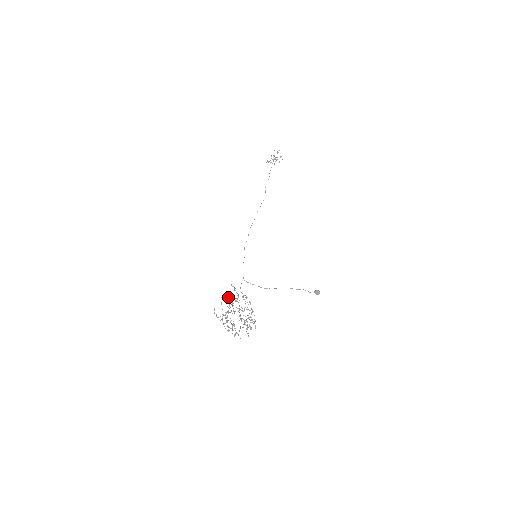
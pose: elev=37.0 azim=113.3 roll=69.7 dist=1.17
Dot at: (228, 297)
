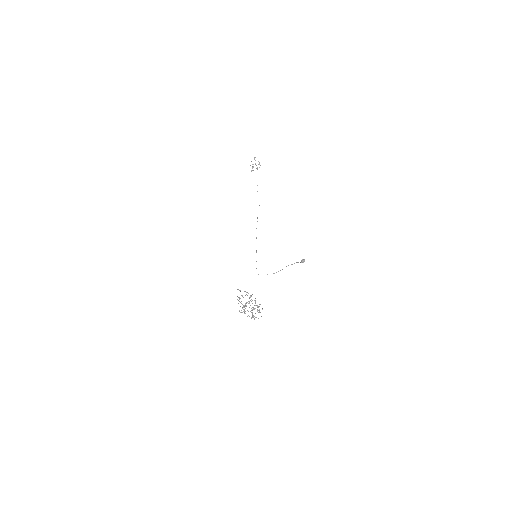
Dot at: (239, 298)
